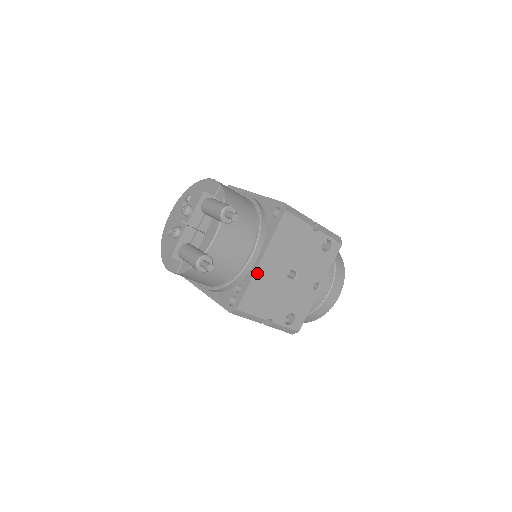
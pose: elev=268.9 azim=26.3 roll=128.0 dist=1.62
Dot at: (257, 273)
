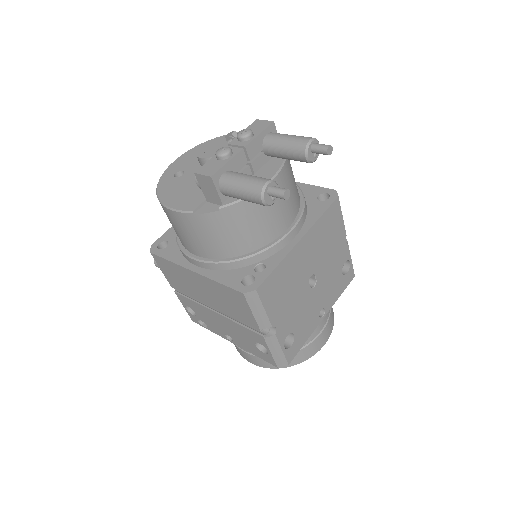
Dot at: (291, 254)
